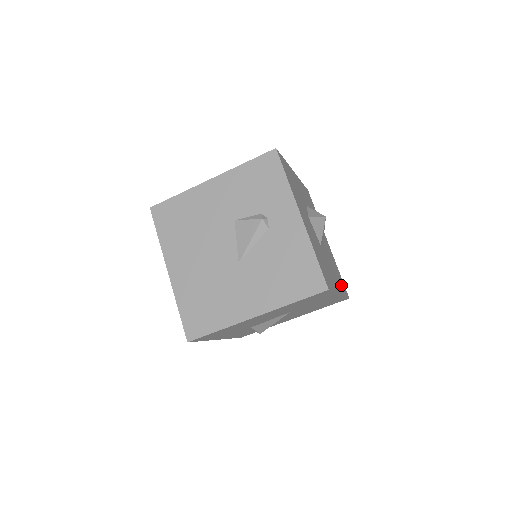
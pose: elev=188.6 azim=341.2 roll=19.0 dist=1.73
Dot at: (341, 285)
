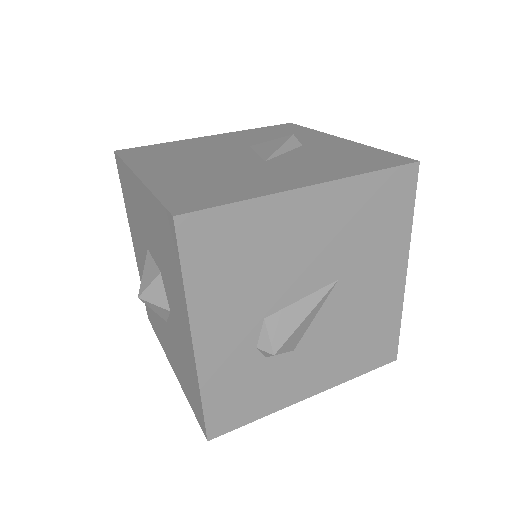
Dot at: occluded
